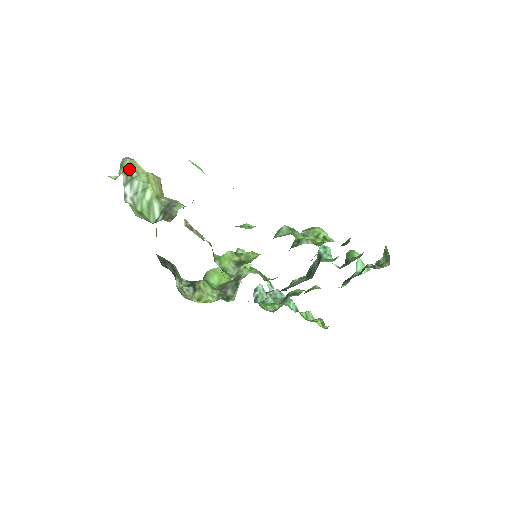
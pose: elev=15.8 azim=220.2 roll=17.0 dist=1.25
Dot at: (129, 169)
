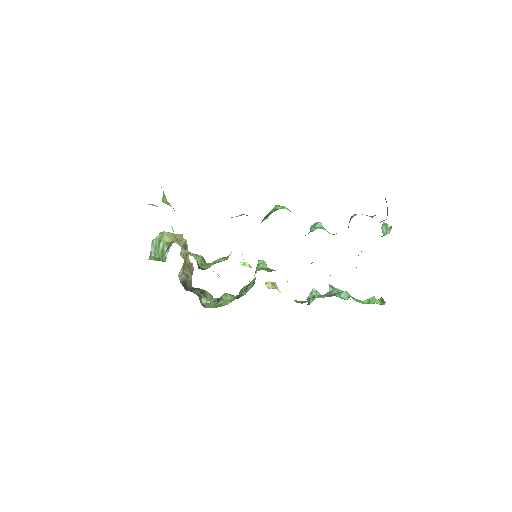
Dot at: occluded
